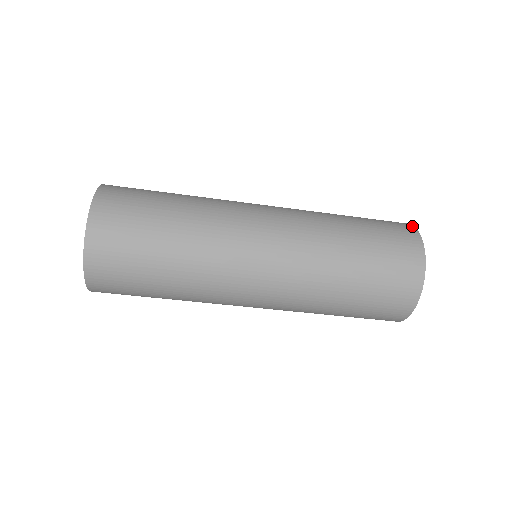
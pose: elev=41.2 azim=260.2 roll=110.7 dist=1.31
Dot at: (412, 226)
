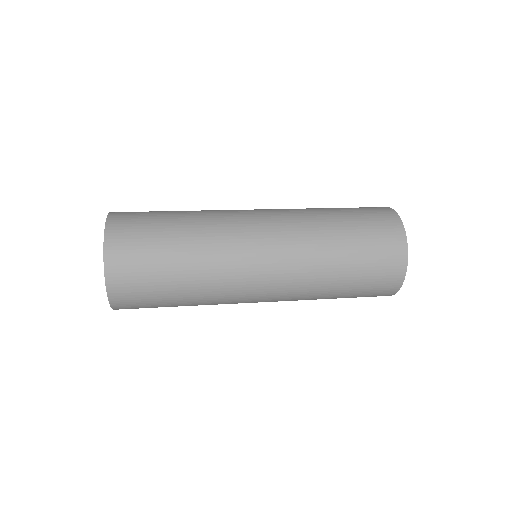
Dot at: (404, 238)
